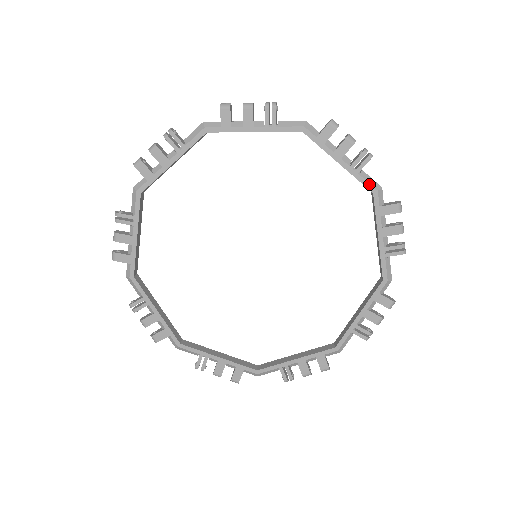
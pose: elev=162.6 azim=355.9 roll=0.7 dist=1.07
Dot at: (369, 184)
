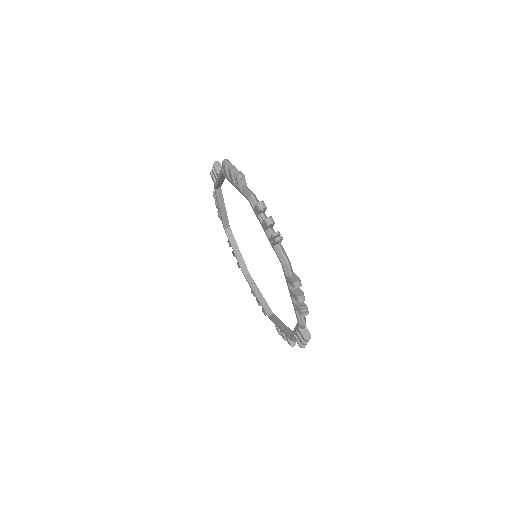
Dot at: (292, 338)
